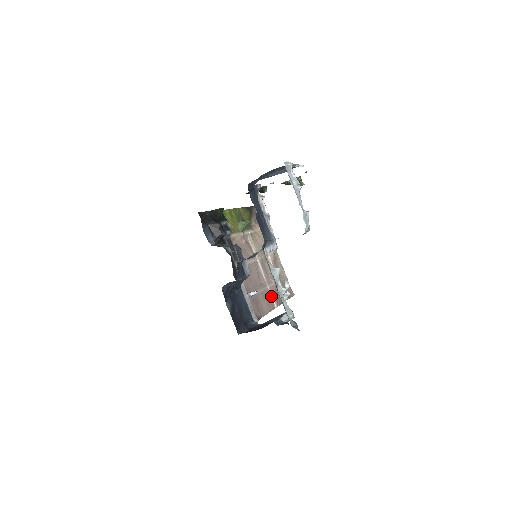
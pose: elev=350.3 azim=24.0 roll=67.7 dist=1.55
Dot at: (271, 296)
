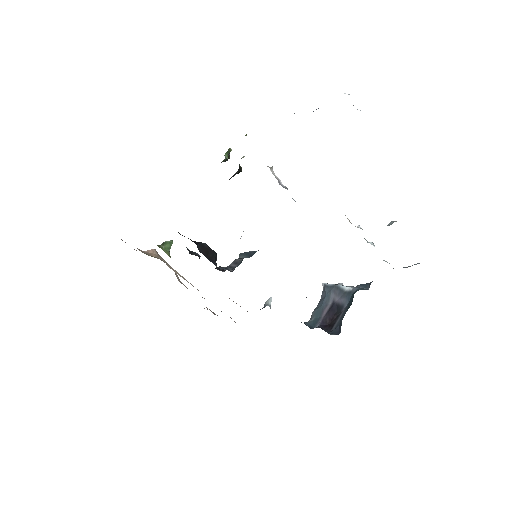
Dot at: occluded
